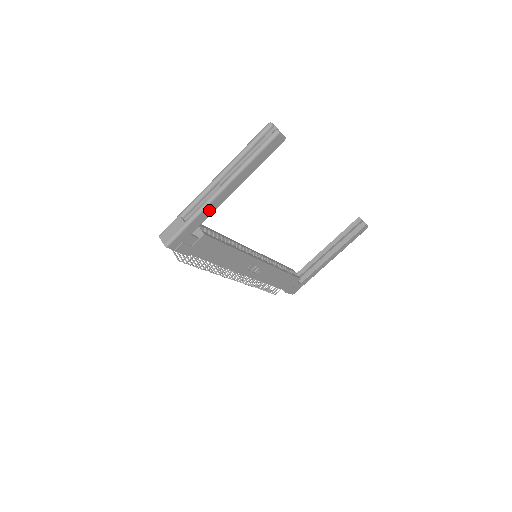
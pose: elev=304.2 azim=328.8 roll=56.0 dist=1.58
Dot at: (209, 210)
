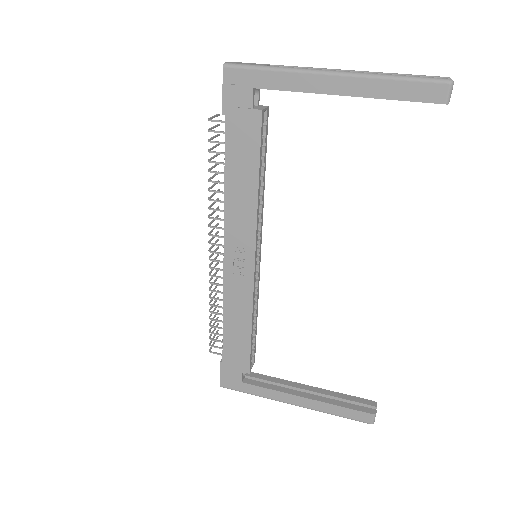
Dot at: (299, 82)
